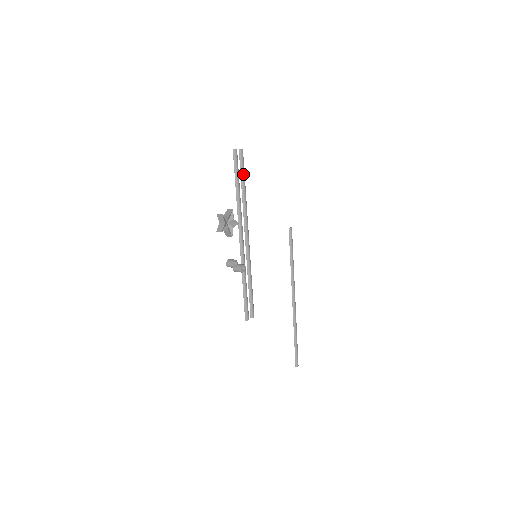
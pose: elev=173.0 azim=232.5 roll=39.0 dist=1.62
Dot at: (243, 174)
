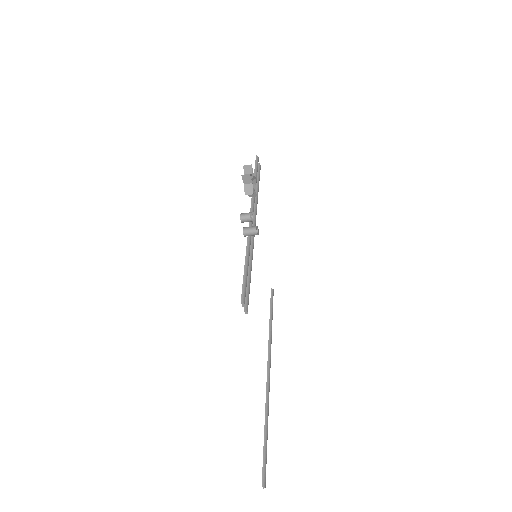
Dot at: (259, 180)
